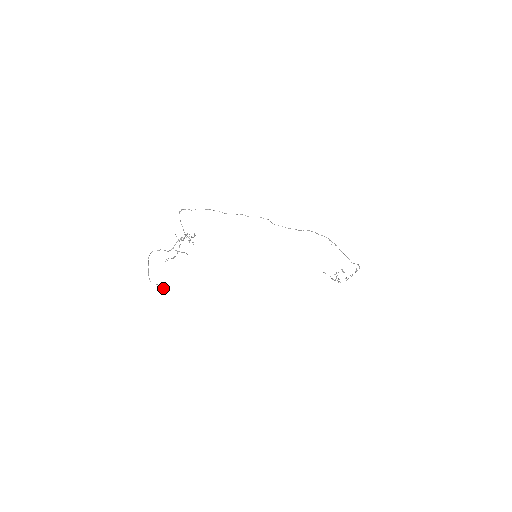
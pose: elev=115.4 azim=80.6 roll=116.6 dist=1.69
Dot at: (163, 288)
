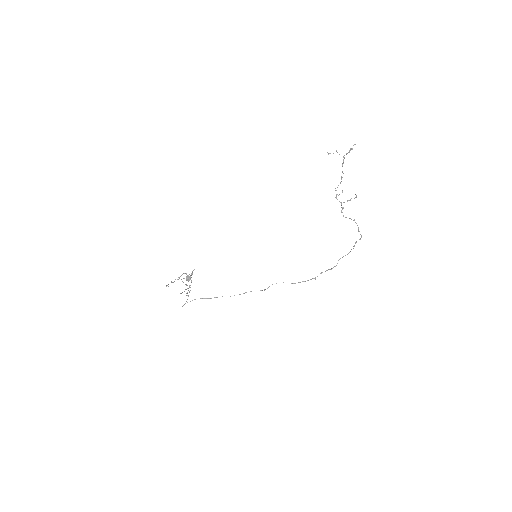
Dot at: (189, 280)
